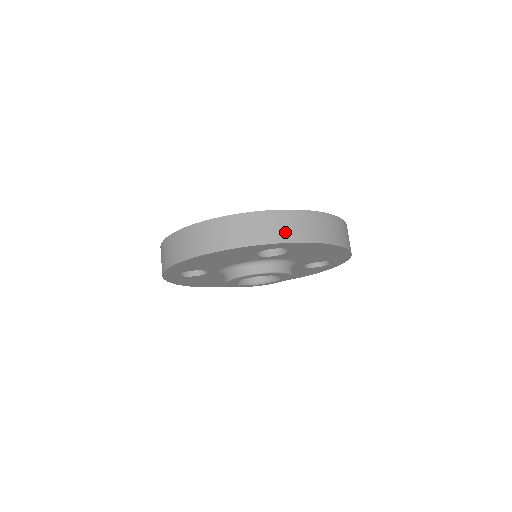
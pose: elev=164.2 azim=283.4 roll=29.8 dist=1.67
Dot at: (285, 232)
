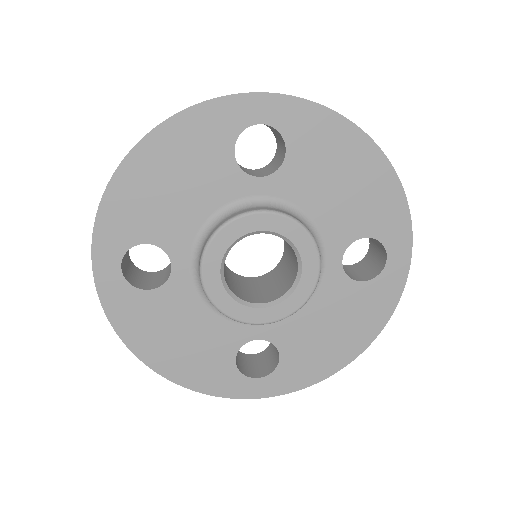
Dot at: occluded
